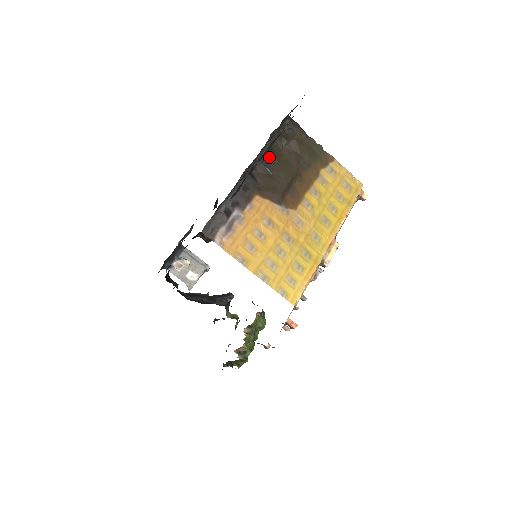
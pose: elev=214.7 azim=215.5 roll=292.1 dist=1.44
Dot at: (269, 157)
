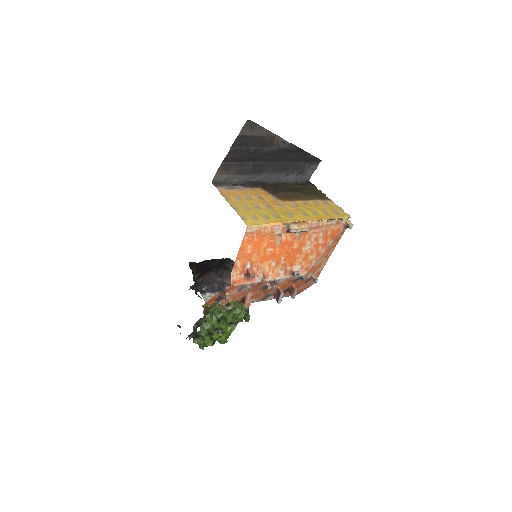
Dot at: (282, 185)
